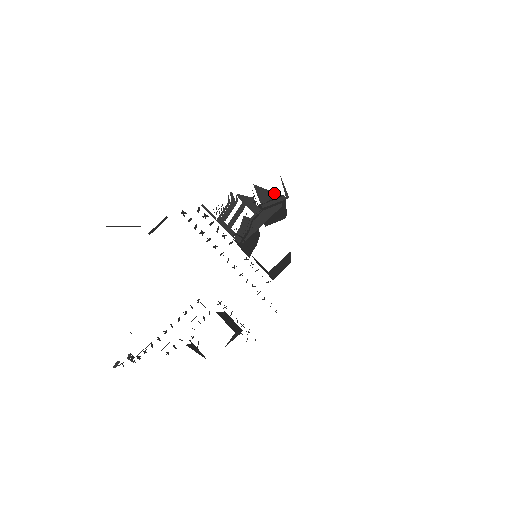
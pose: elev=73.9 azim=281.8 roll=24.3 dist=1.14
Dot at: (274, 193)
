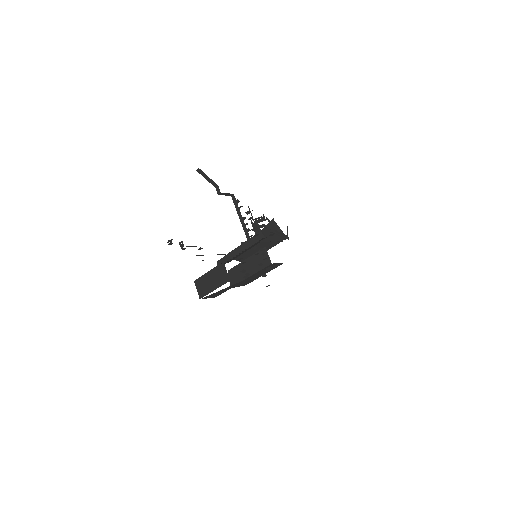
Dot at: occluded
